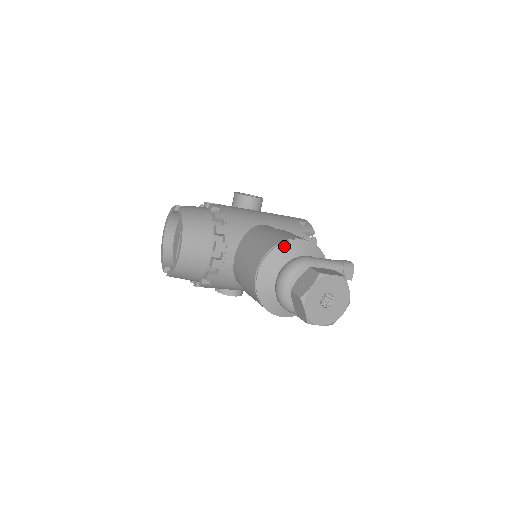
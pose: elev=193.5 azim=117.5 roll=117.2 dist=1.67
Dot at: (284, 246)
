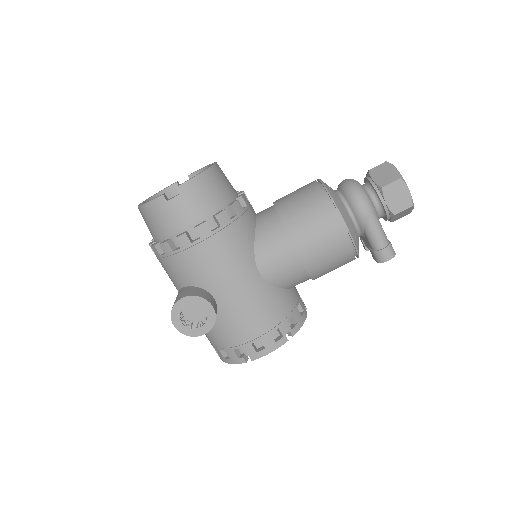
Dot at: occluded
